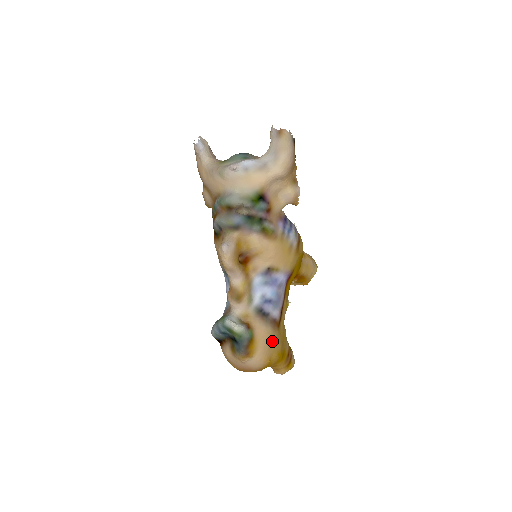
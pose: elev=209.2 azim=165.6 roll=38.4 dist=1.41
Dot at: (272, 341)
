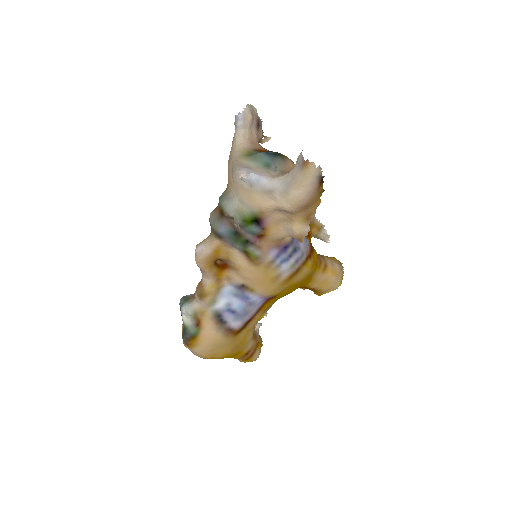
Dot at: (219, 345)
